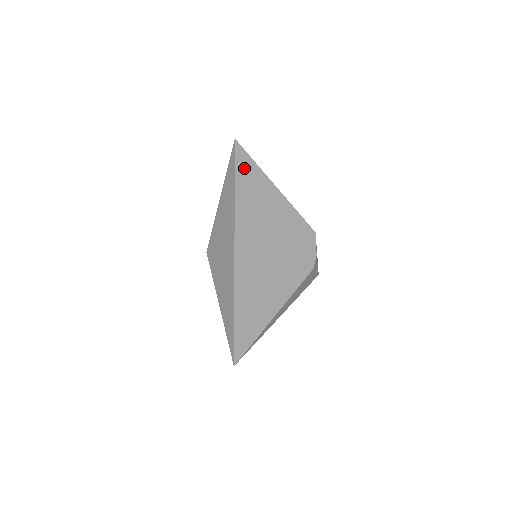
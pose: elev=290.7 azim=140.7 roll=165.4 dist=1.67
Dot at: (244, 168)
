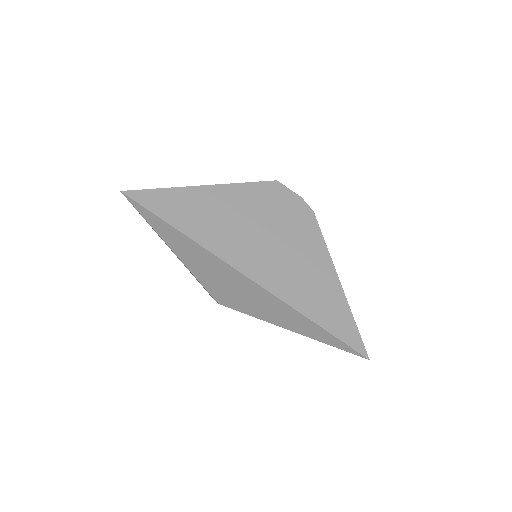
Dot at: (163, 206)
